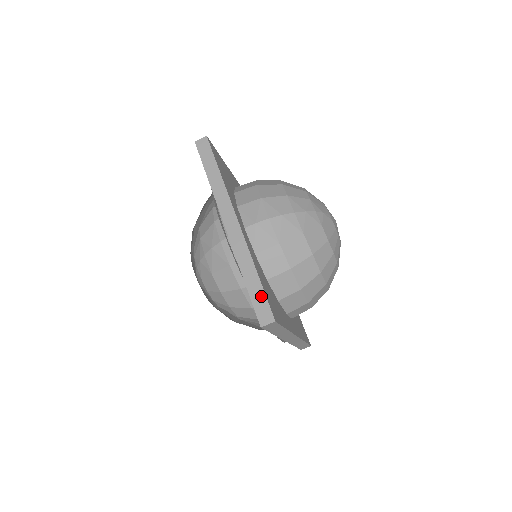
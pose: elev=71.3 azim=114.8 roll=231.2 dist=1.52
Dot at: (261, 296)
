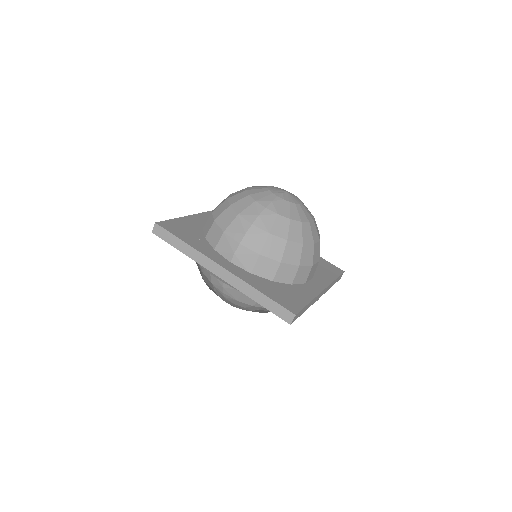
Dot at: (275, 305)
